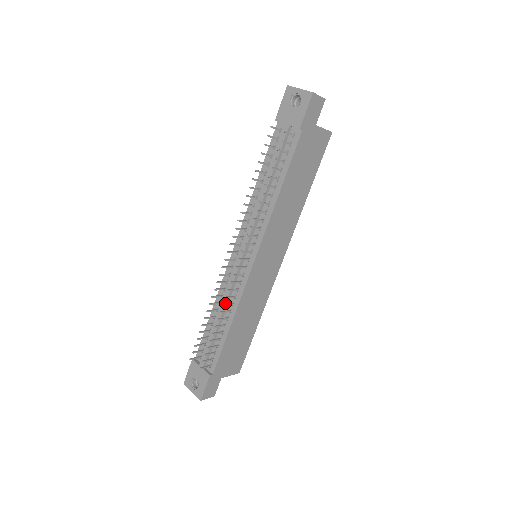
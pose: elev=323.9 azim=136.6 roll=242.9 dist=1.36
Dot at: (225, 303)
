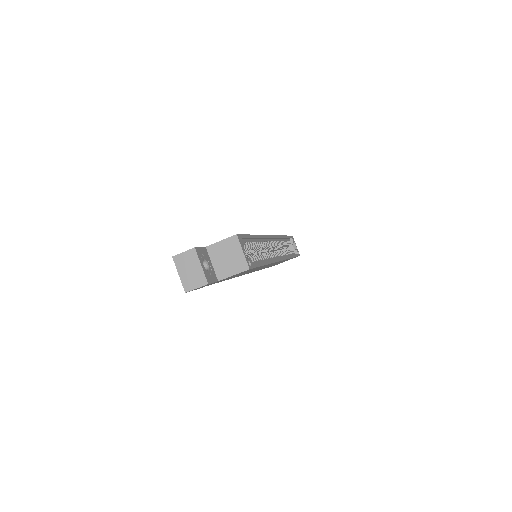
Dot at: occluded
